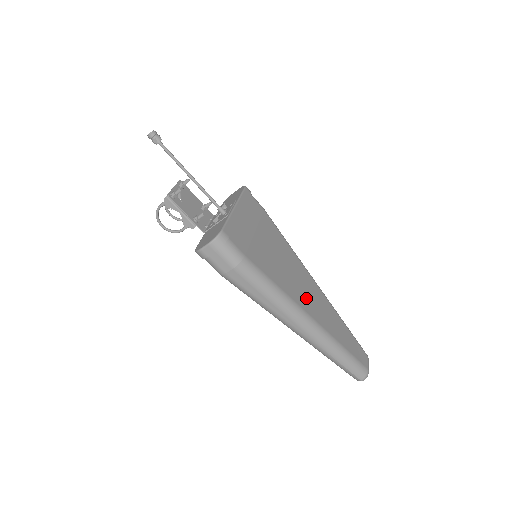
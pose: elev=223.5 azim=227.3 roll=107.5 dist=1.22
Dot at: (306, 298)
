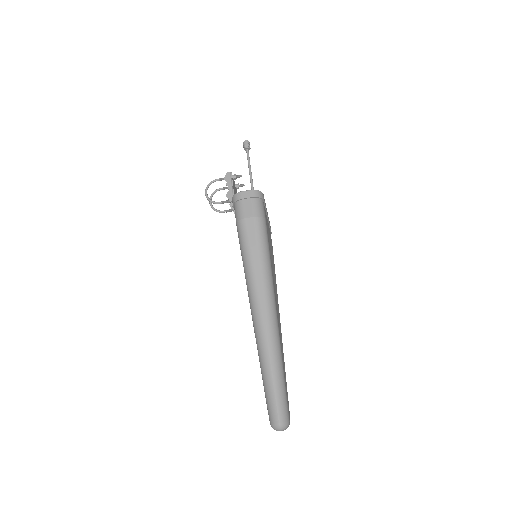
Dot at: occluded
